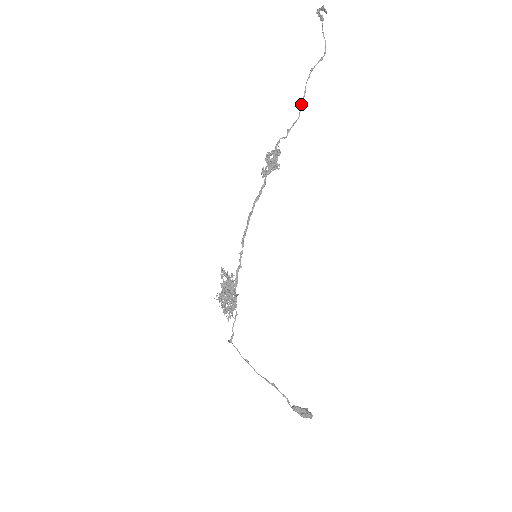
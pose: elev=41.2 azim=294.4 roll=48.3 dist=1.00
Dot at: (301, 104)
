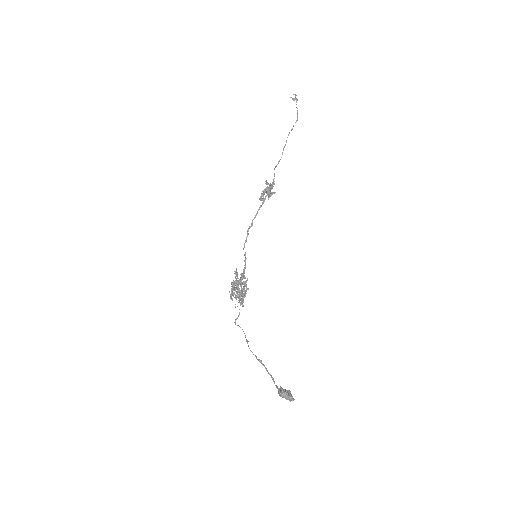
Dot at: (283, 150)
